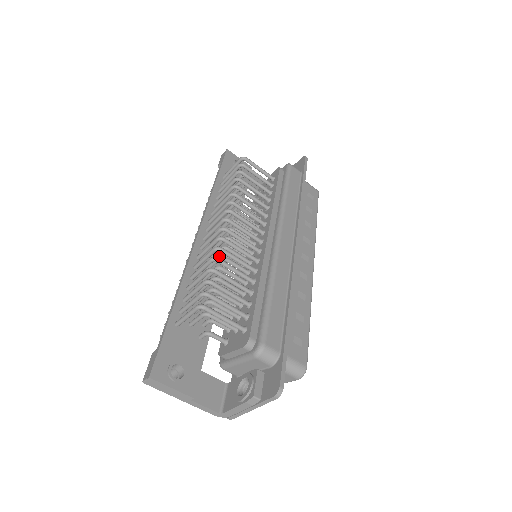
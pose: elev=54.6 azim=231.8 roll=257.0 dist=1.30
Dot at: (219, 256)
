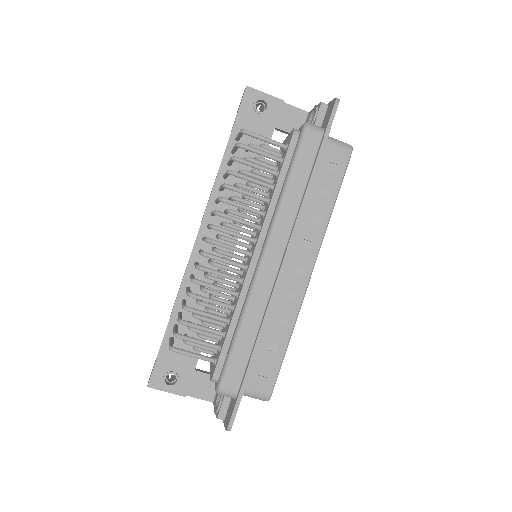
Dot at: (205, 275)
